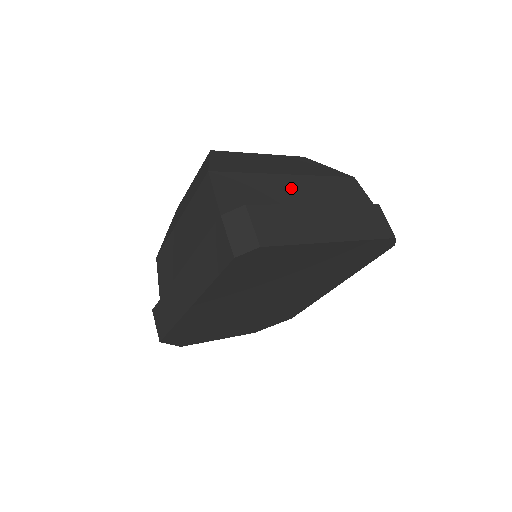
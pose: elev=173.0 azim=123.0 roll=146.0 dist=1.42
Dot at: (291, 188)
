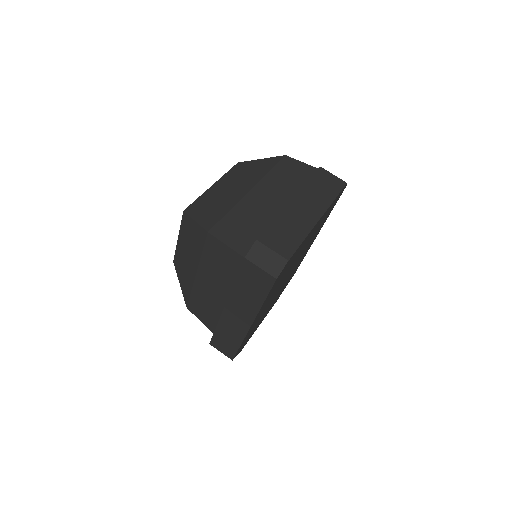
Dot at: (261, 199)
